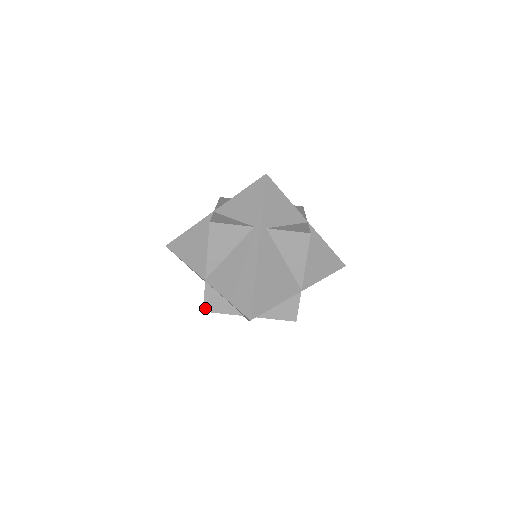
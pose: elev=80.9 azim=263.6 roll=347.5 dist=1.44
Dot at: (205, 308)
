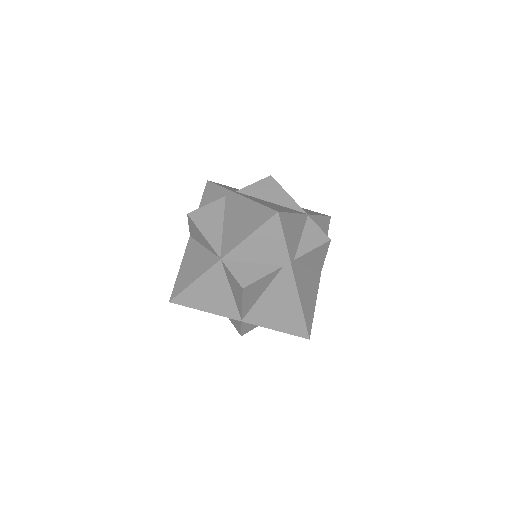
Dot at: (242, 284)
